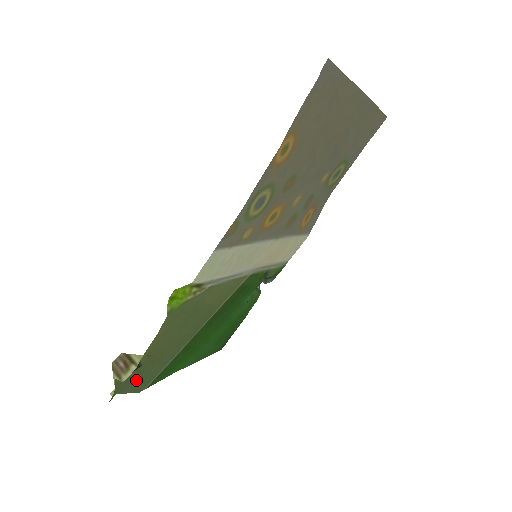
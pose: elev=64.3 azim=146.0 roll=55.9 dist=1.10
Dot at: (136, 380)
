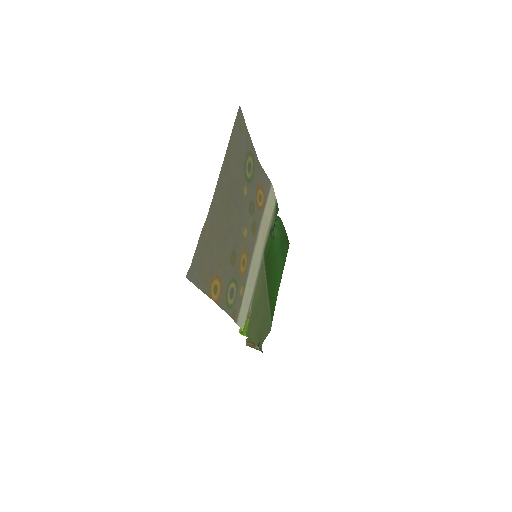
Dot at: (264, 334)
